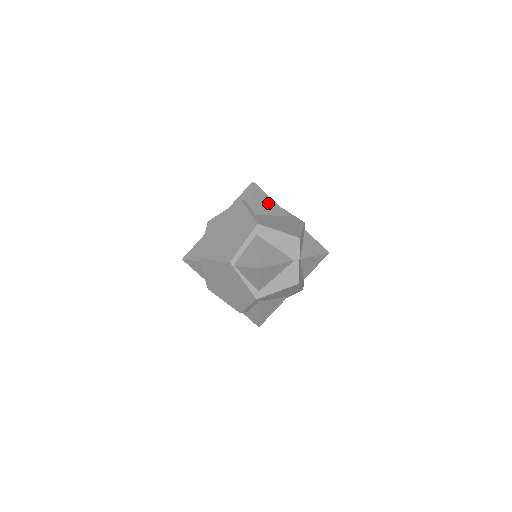
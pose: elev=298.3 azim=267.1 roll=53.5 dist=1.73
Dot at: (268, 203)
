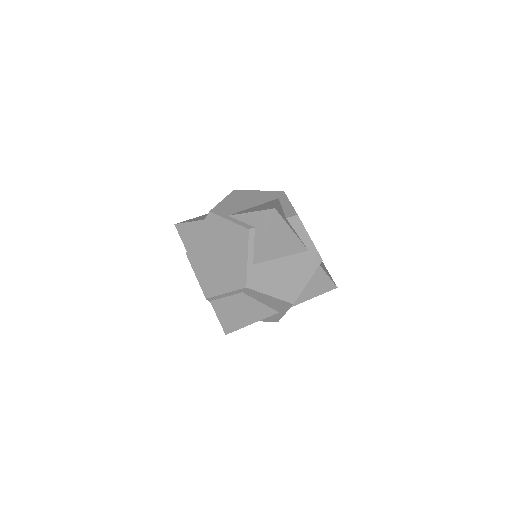
Dot at: (283, 239)
